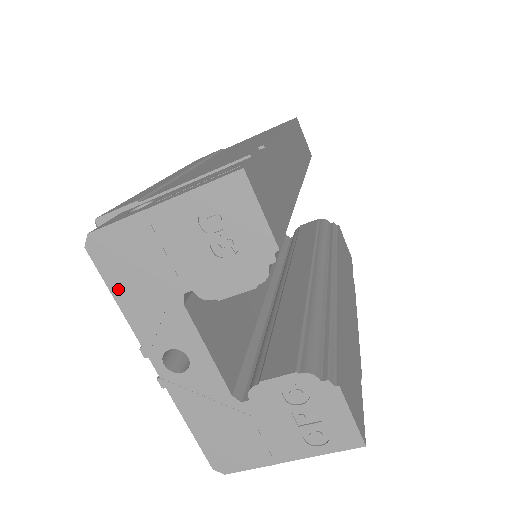
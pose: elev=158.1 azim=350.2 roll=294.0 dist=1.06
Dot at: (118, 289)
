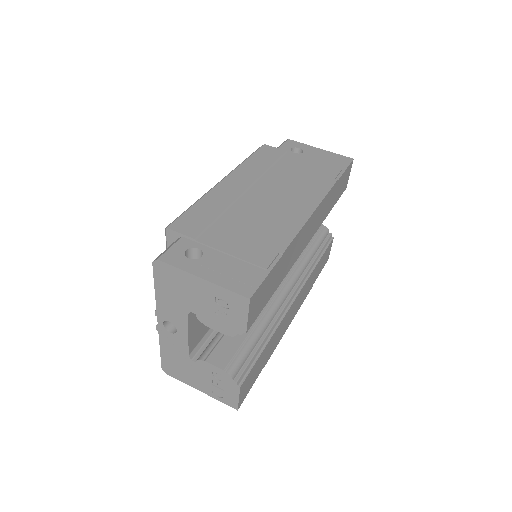
Dot at: (159, 287)
